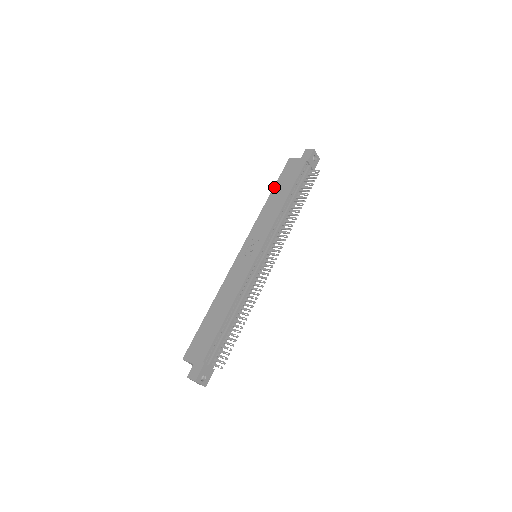
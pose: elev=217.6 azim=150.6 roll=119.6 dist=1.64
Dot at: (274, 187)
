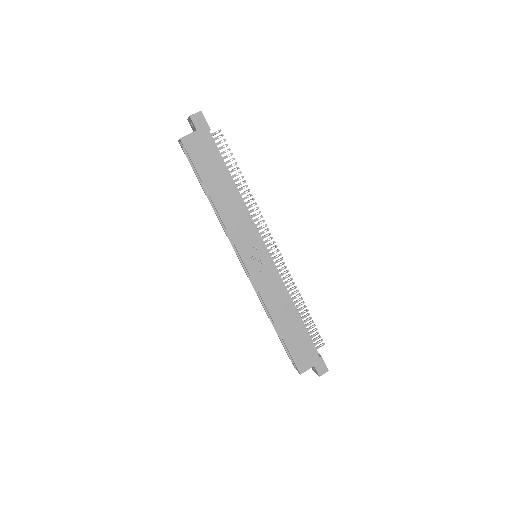
Dot at: (204, 183)
